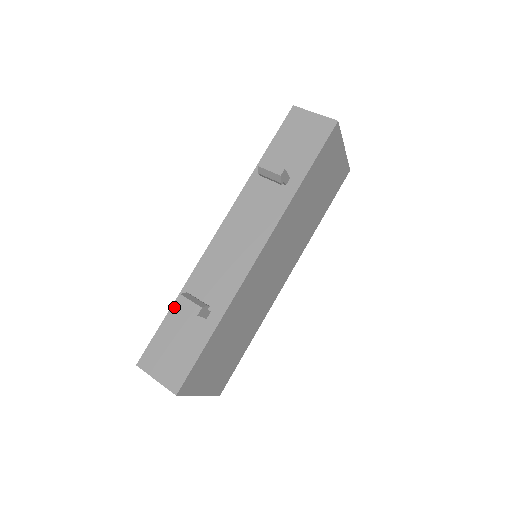
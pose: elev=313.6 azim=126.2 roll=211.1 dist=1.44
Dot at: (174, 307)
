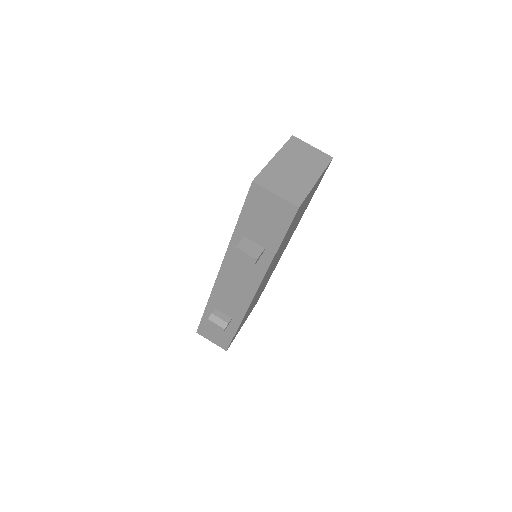
Dot at: (207, 310)
